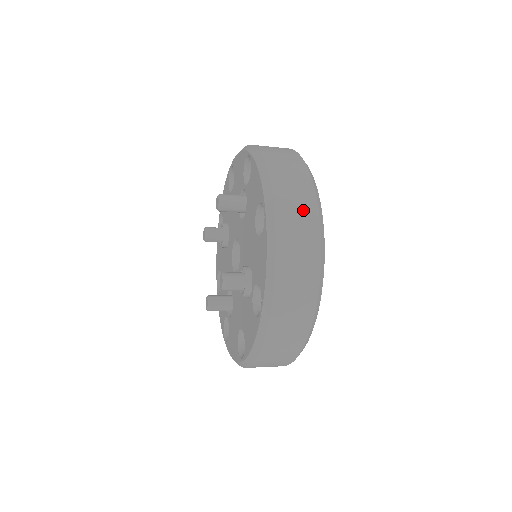
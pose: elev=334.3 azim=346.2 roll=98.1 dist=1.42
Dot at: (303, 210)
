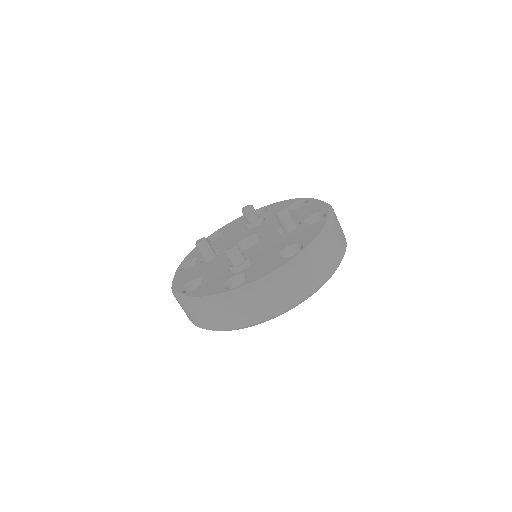
Dot at: (315, 276)
